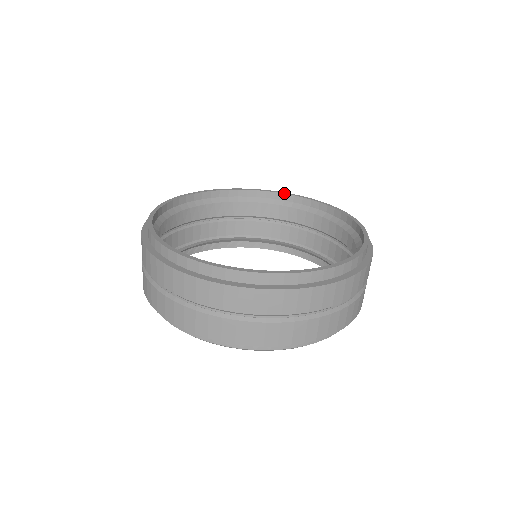
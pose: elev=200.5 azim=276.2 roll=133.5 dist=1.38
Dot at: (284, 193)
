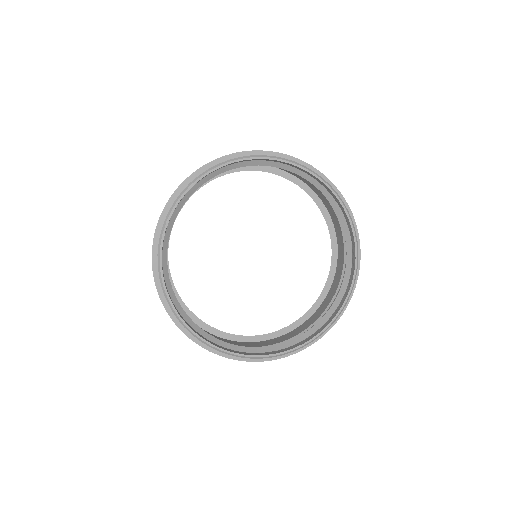
Dot at: occluded
